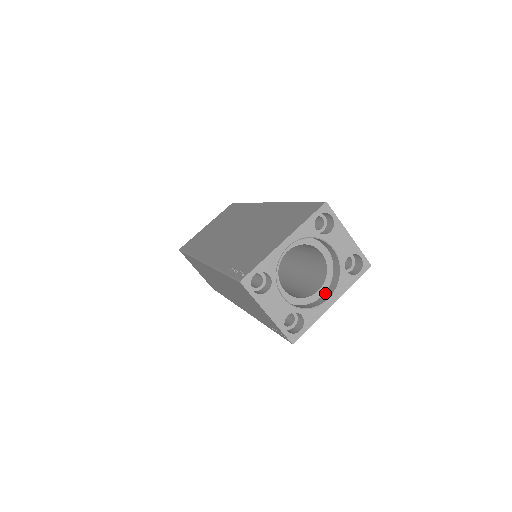
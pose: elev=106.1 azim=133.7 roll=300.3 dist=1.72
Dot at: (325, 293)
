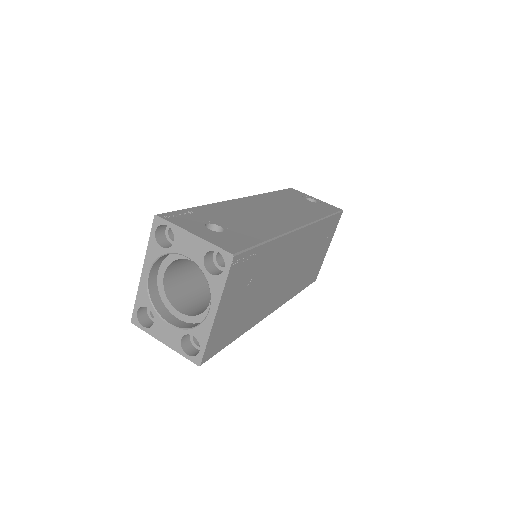
Dot at: occluded
